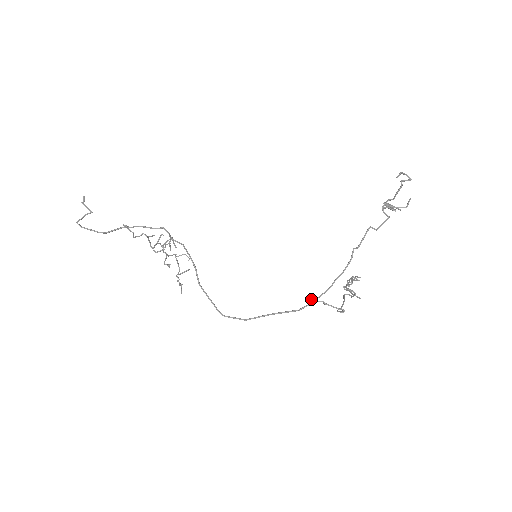
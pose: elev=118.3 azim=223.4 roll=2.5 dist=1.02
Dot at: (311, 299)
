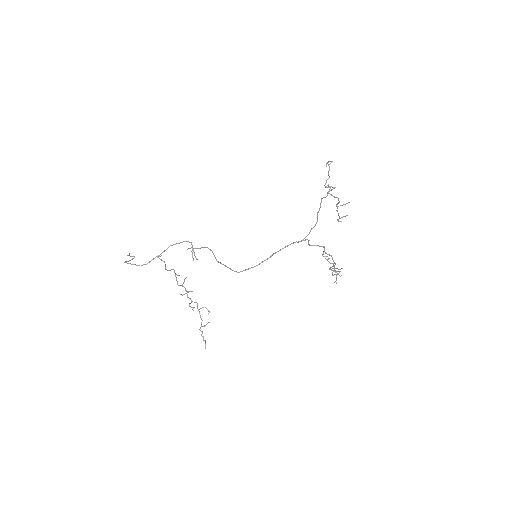
Dot at: (298, 241)
